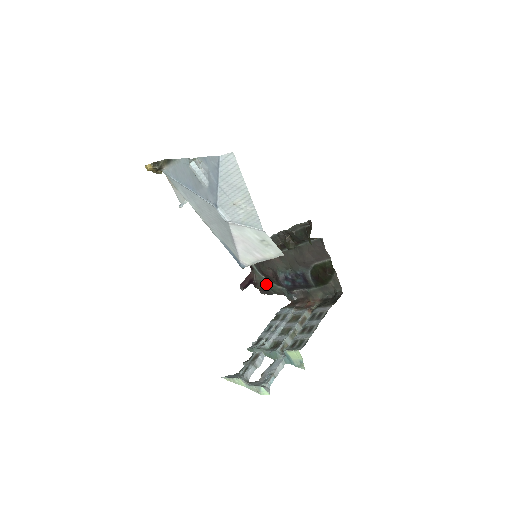
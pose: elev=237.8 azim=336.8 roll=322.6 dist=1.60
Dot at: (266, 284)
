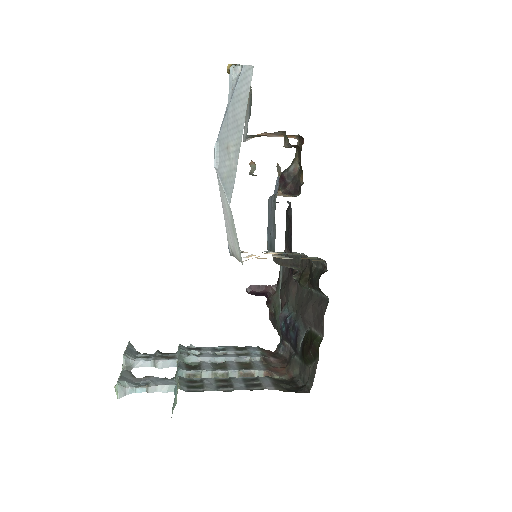
Dot at: (276, 311)
